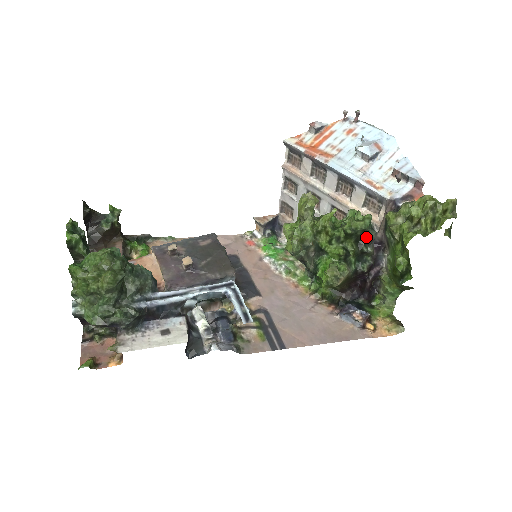
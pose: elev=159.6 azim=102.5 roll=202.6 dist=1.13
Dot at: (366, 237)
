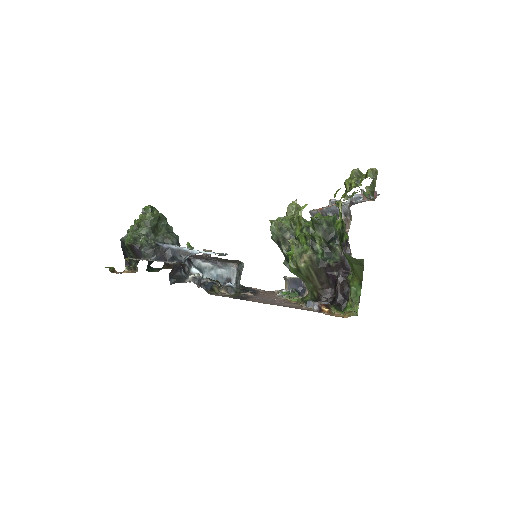
Dot at: (334, 236)
